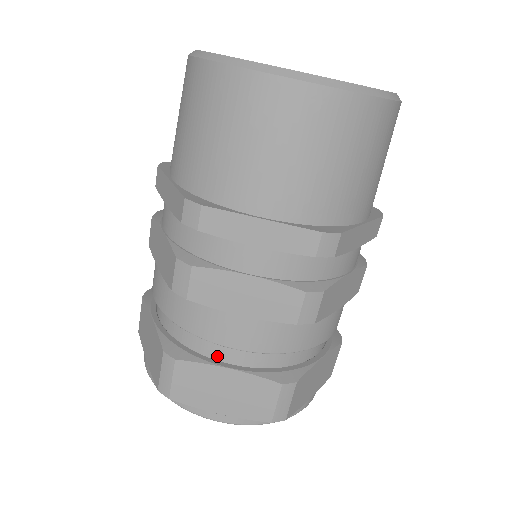
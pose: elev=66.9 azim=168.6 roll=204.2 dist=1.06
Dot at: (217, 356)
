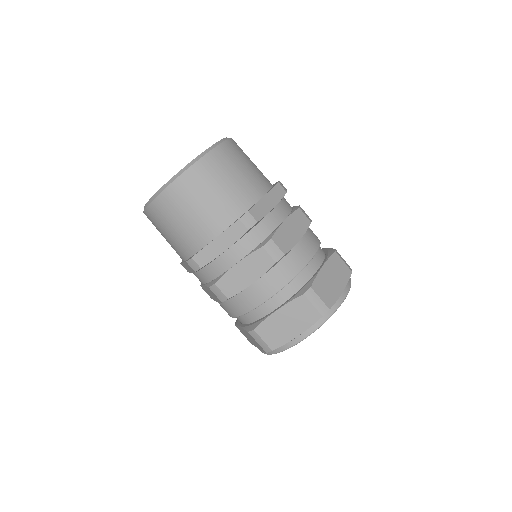
Dot at: (268, 311)
